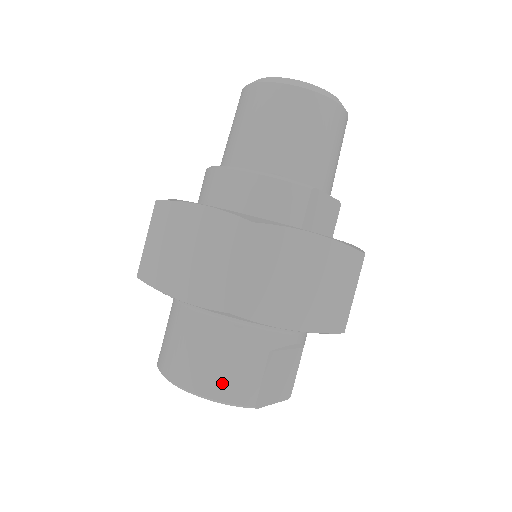
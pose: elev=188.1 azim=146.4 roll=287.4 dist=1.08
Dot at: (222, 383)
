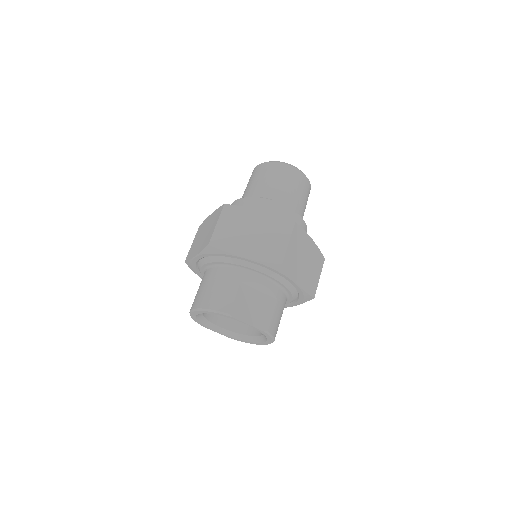
Dot at: (212, 299)
